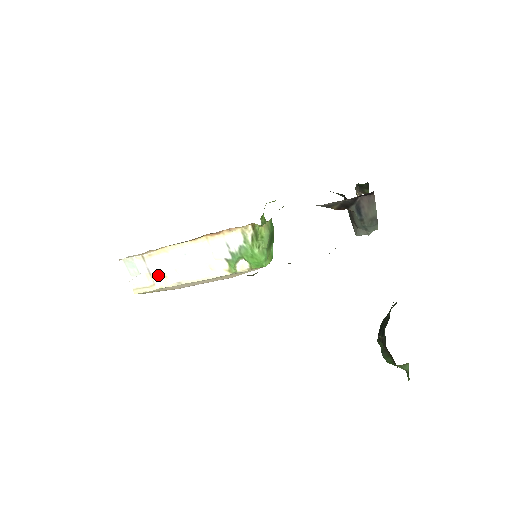
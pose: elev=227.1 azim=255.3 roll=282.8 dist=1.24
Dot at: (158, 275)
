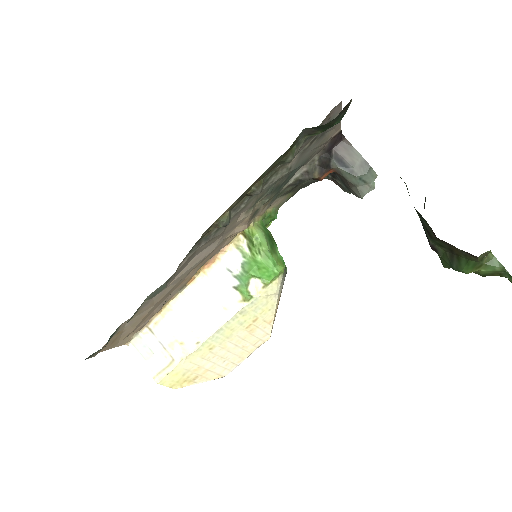
Dot at: (173, 346)
